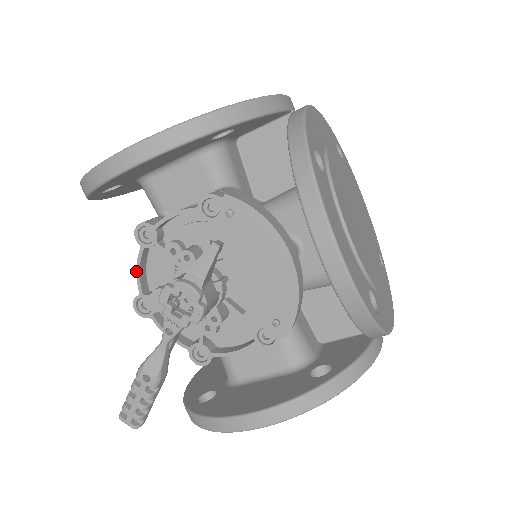
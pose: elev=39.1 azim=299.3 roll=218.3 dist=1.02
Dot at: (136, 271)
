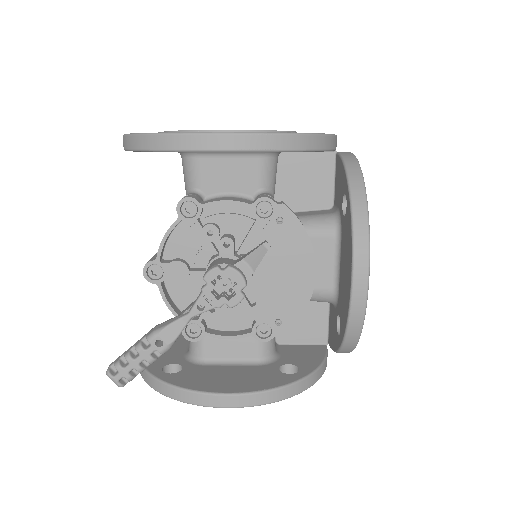
Dot at: (163, 238)
